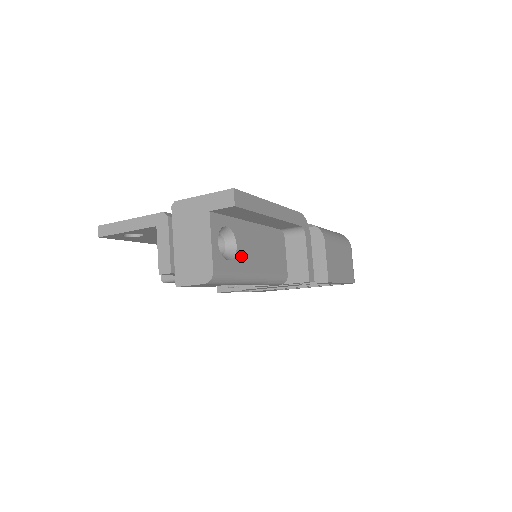
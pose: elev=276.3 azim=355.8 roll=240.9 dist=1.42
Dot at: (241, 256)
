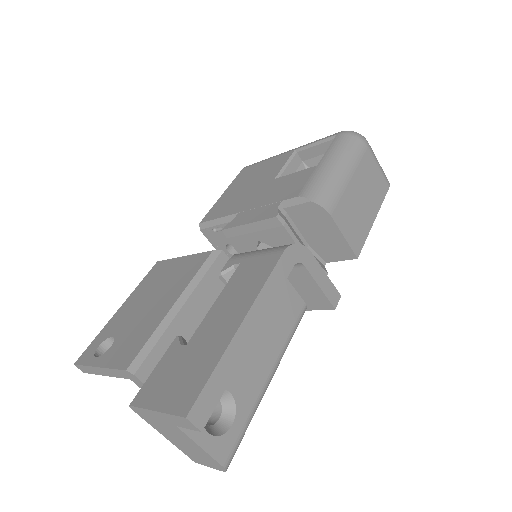
Dot at: (242, 392)
